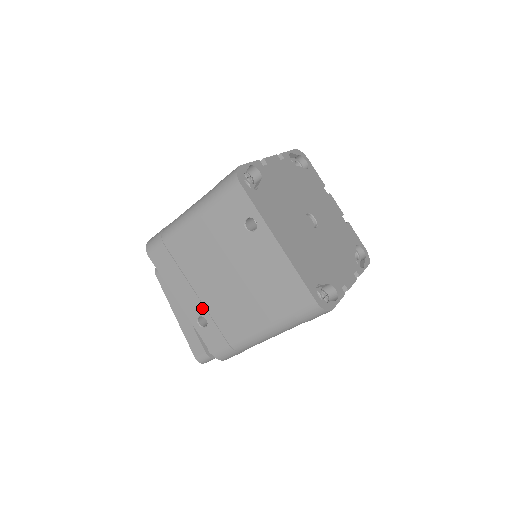
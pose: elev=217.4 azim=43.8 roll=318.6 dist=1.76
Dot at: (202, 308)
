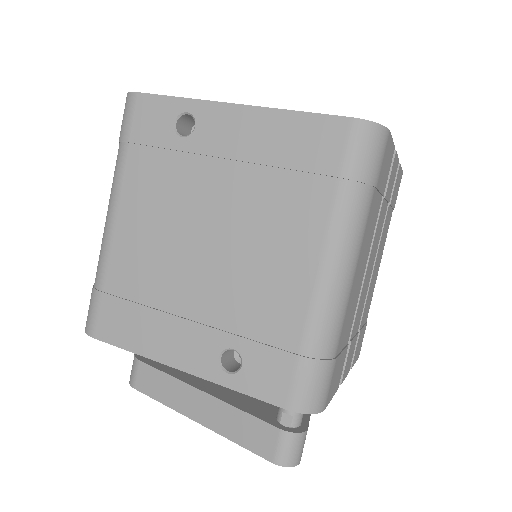
Dot at: (213, 335)
